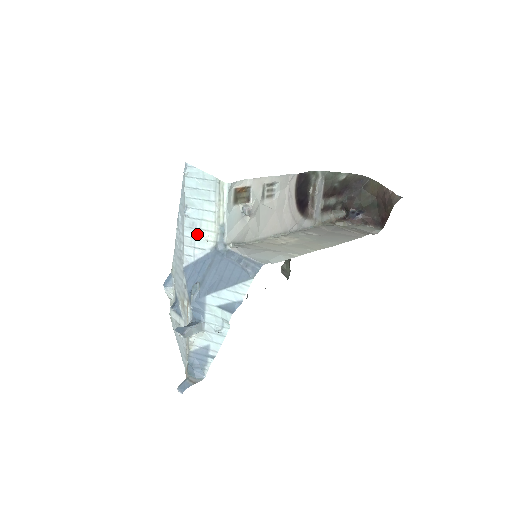
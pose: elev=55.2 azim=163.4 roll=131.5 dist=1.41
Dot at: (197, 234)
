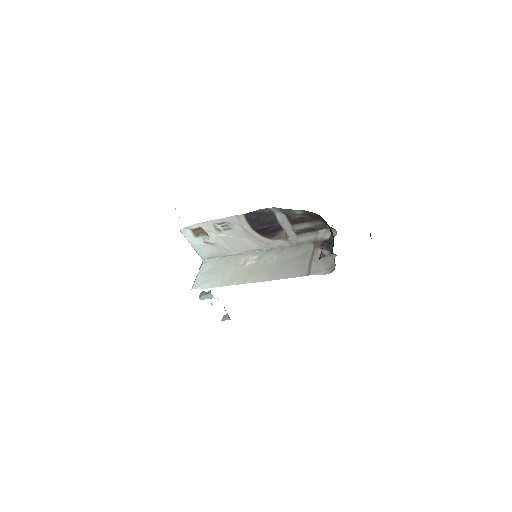
Dot at: occluded
